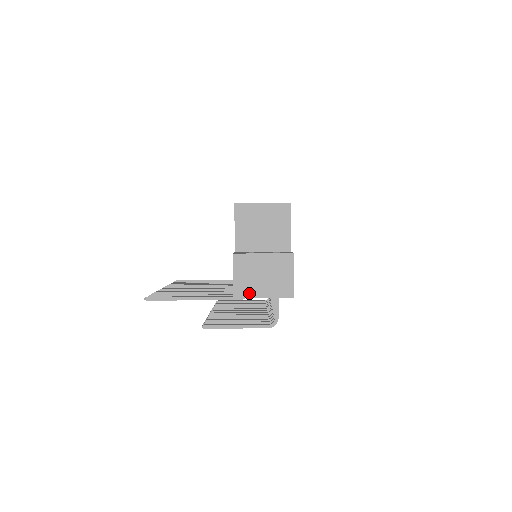
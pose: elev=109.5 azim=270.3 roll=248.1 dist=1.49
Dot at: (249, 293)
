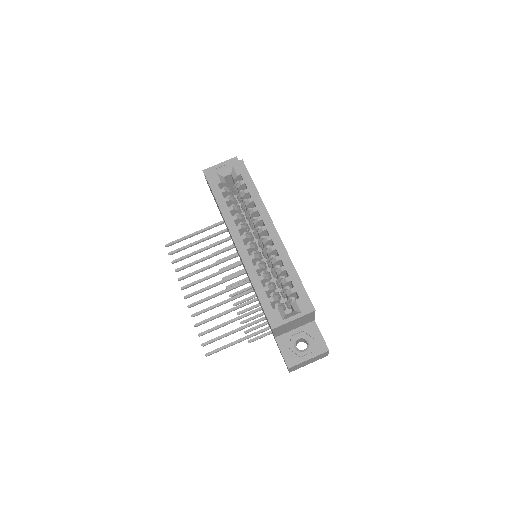
Dot at: occluded
